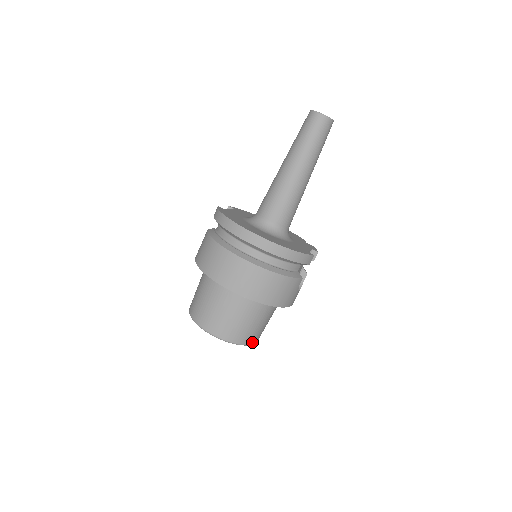
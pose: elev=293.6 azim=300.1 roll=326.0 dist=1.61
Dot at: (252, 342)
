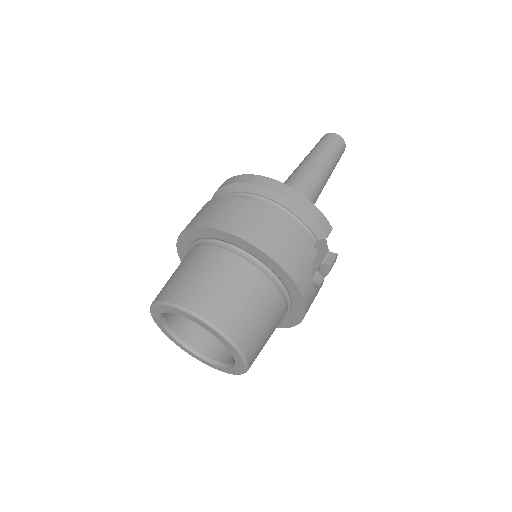
Dot at: (238, 342)
